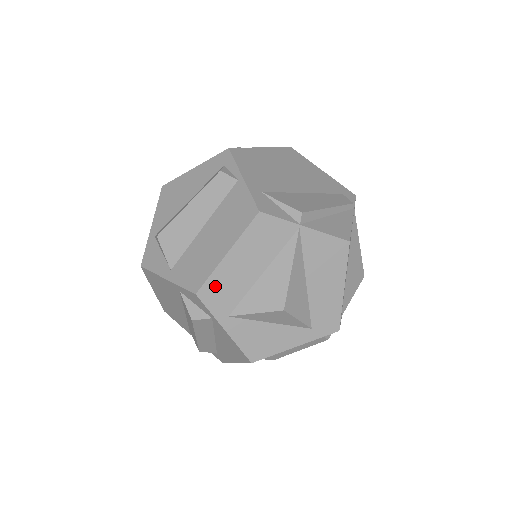
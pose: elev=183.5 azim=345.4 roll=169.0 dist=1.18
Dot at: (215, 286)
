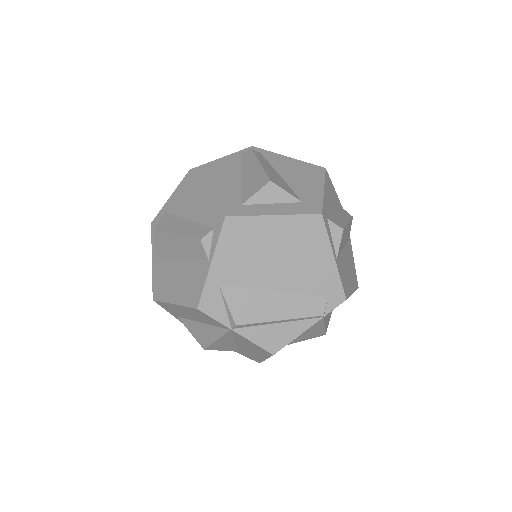
Dot at: (166, 306)
